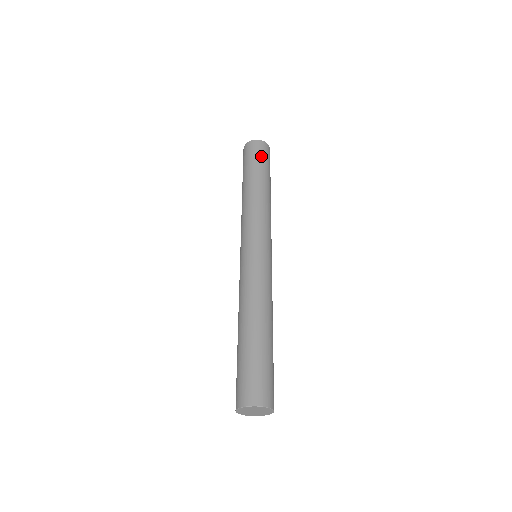
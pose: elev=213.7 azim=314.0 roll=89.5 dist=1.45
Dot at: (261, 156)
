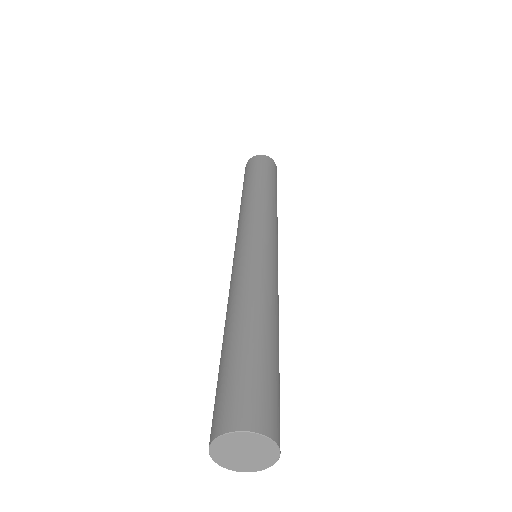
Dot at: (264, 166)
